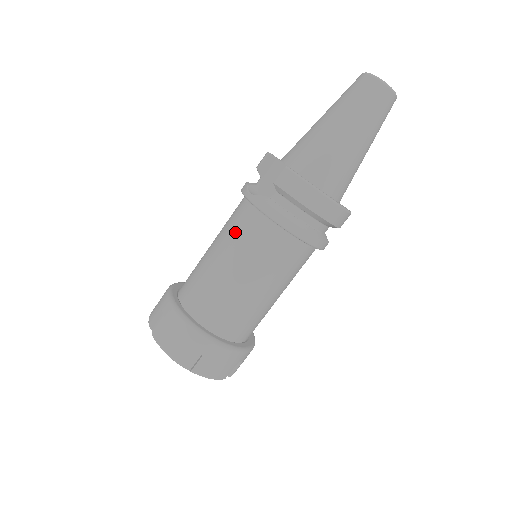
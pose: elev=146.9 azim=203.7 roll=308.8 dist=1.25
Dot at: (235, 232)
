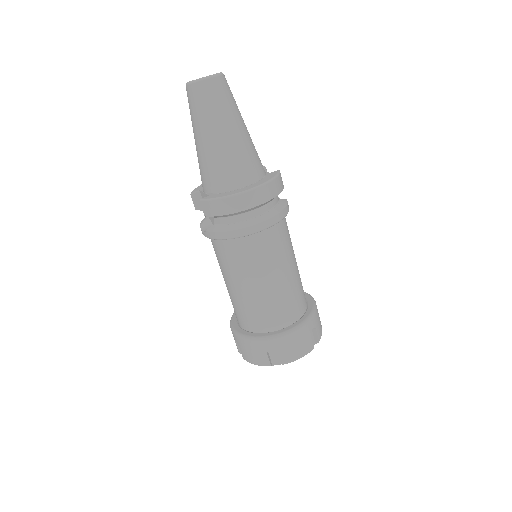
Dot at: (221, 262)
